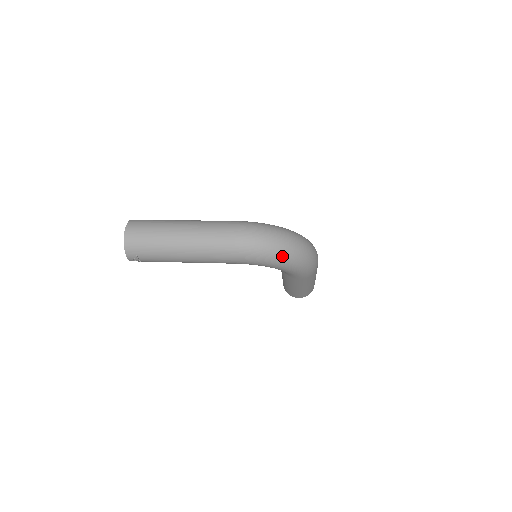
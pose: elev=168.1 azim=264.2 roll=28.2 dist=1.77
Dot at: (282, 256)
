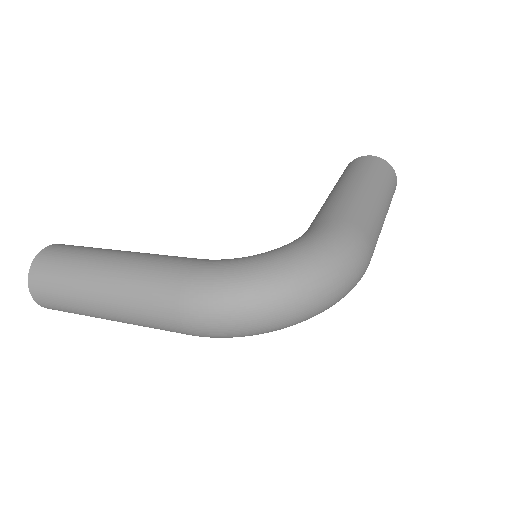
Dot at: (278, 329)
